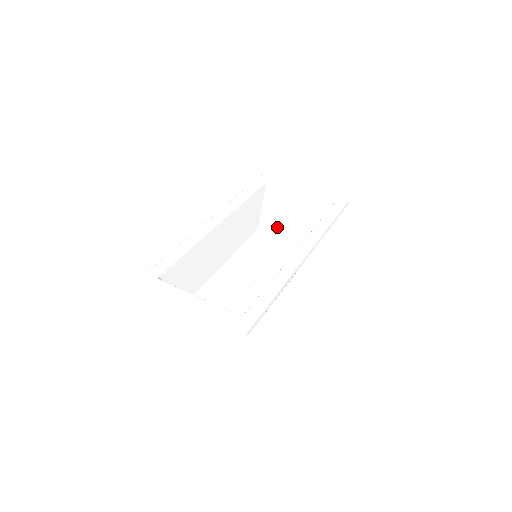
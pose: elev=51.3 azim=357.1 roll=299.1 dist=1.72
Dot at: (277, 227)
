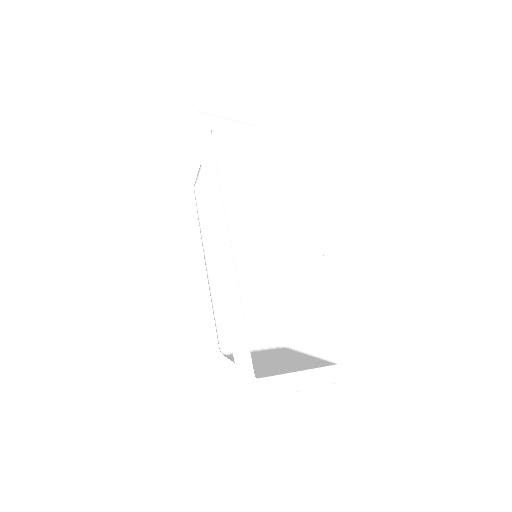
Dot at: occluded
